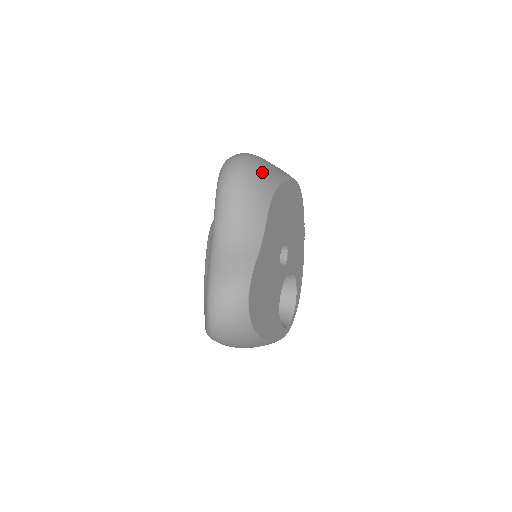
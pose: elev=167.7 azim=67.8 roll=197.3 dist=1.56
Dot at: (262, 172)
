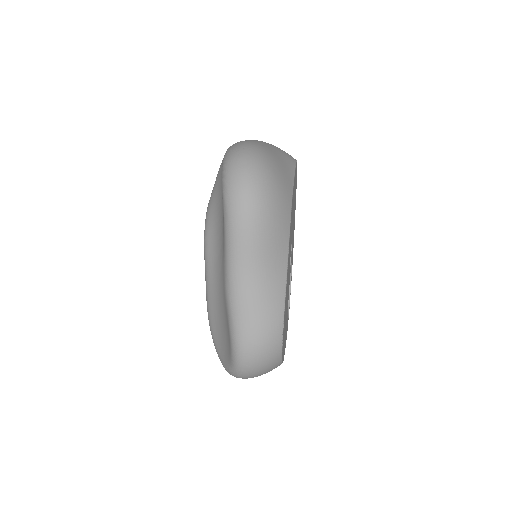
Dot at: (277, 179)
